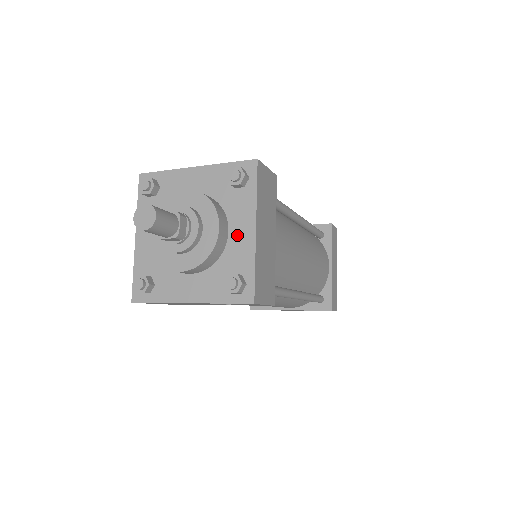
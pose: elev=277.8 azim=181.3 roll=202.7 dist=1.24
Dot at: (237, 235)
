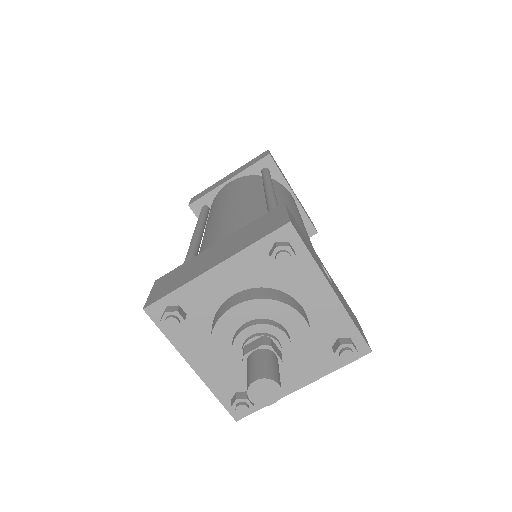
Dot at: occluded
